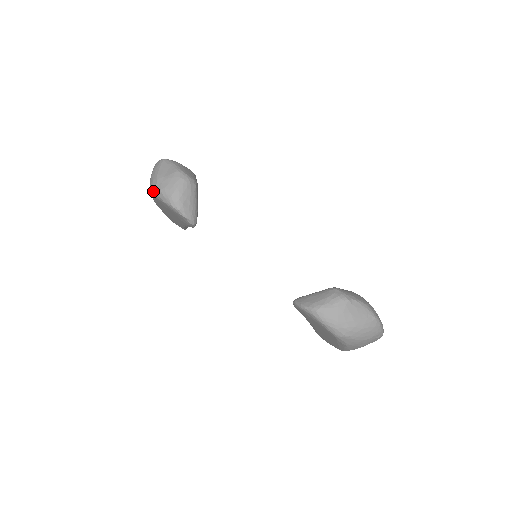
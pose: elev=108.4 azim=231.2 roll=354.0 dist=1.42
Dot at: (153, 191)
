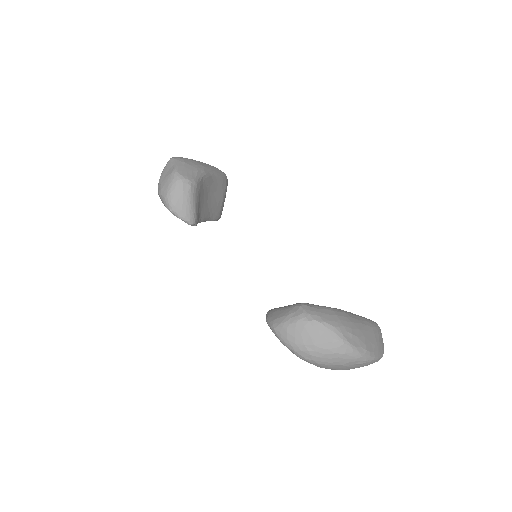
Dot at: occluded
